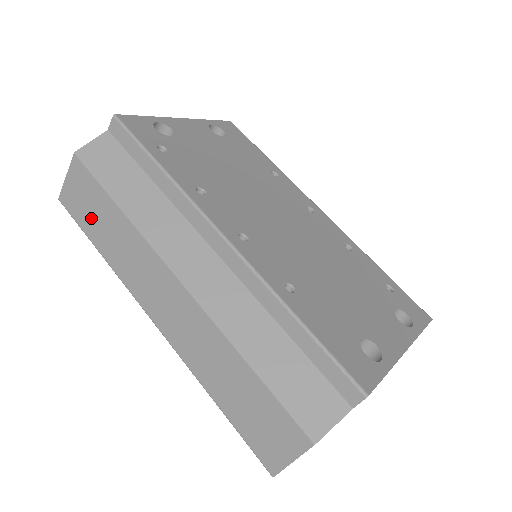
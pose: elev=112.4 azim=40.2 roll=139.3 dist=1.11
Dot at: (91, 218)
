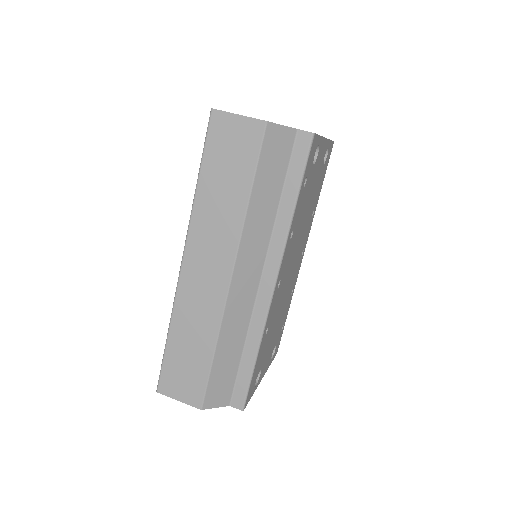
Dot at: (221, 164)
